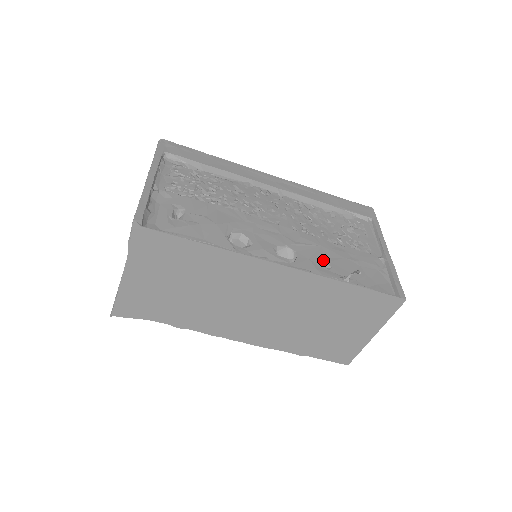
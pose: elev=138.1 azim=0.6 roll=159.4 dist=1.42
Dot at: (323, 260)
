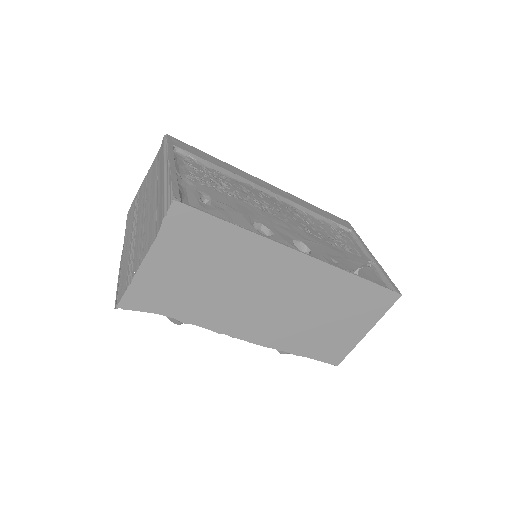
Dot at: (330, 256)
